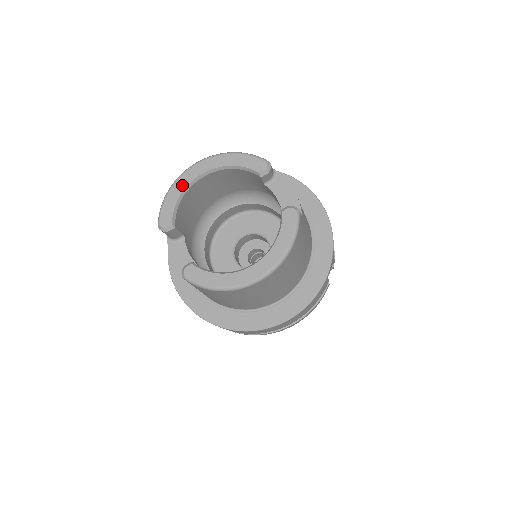
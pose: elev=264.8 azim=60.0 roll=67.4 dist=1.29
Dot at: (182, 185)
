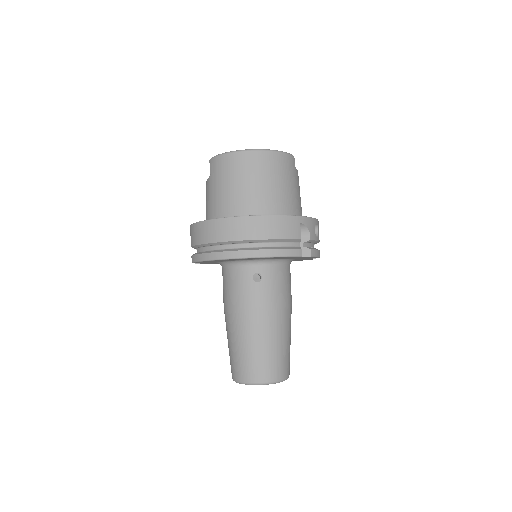
Dot at: occluded
